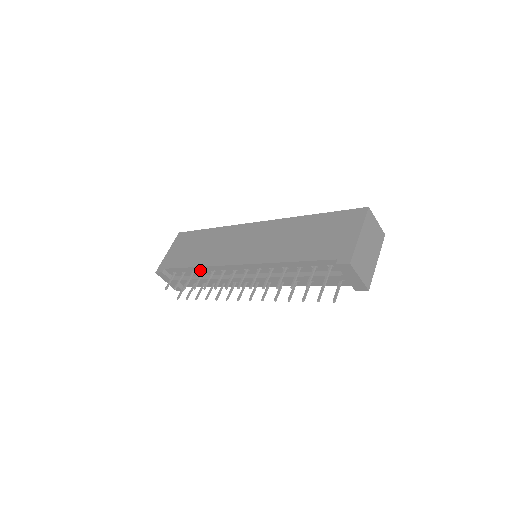
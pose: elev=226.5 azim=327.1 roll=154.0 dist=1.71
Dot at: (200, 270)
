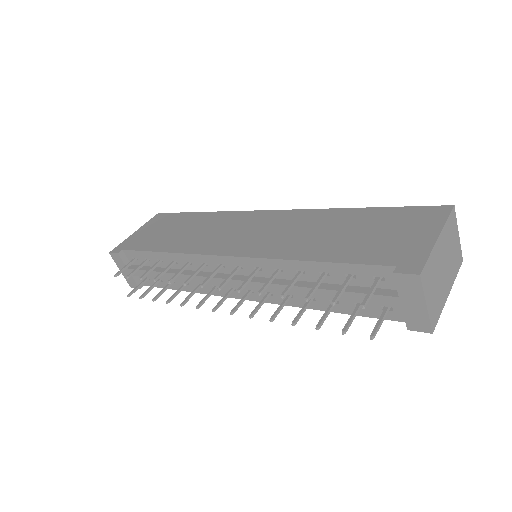
Dot at: (171, 258)
